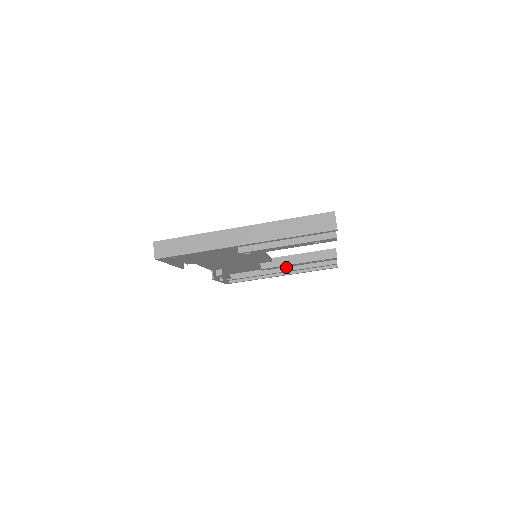
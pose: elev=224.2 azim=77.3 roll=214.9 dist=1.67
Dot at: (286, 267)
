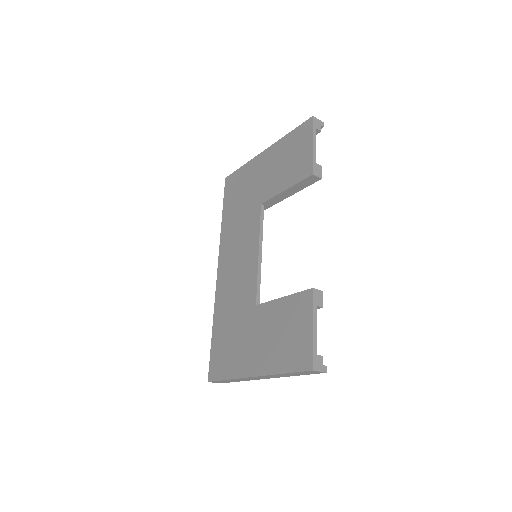
Dot at: occluded
